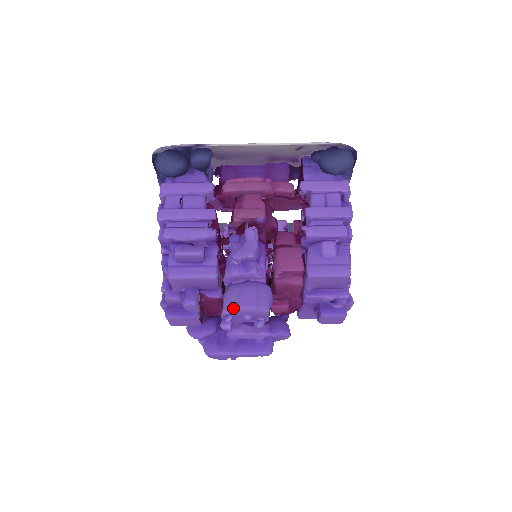
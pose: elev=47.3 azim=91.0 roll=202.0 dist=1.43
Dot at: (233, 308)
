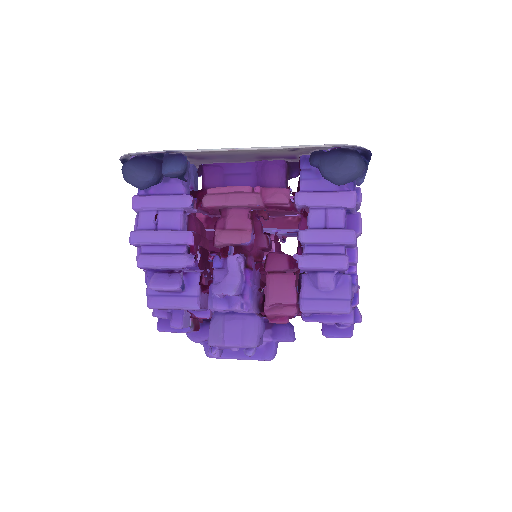
Dot at: (217, 343)
